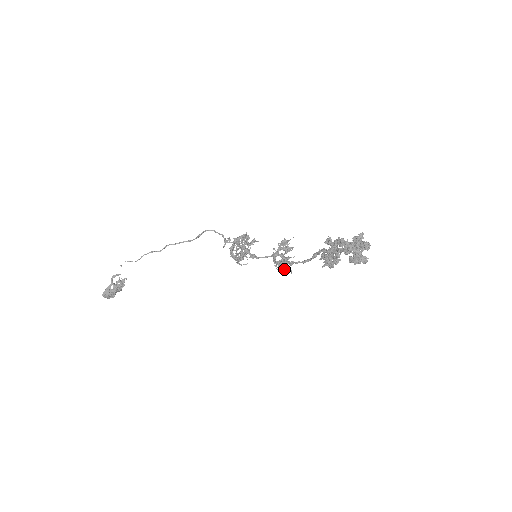
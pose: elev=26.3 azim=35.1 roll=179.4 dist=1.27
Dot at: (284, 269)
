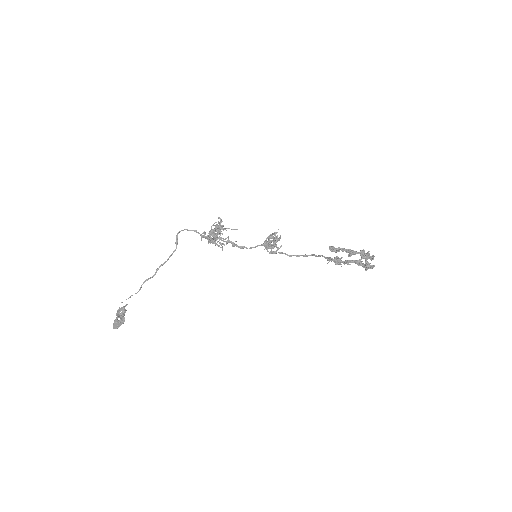
Dot at: occluded
